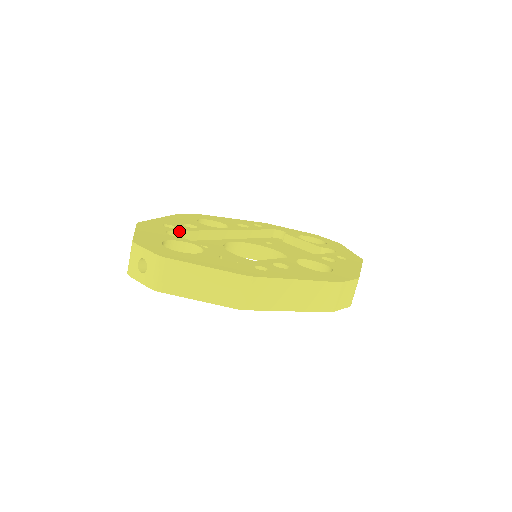
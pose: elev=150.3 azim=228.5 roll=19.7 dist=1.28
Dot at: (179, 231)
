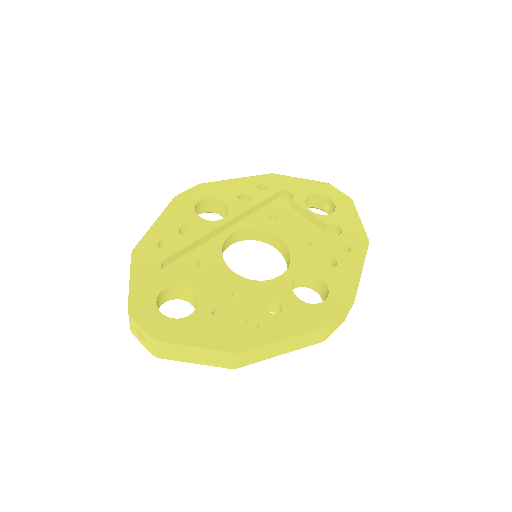
Dot at: (174, 254)
